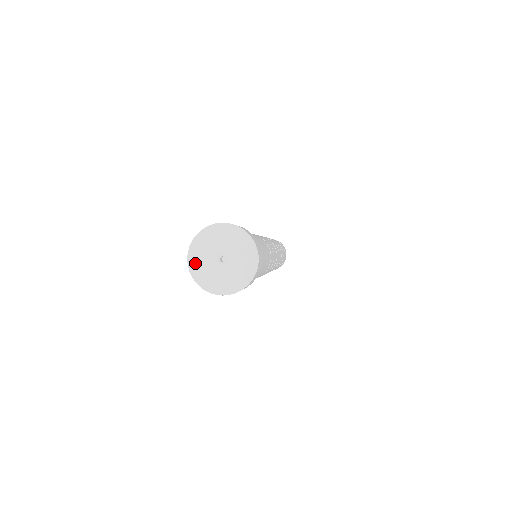
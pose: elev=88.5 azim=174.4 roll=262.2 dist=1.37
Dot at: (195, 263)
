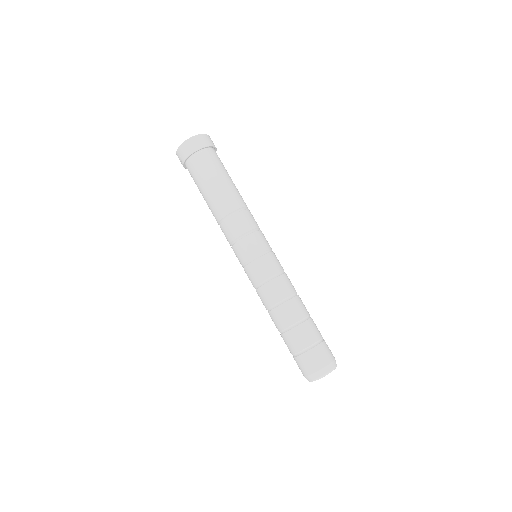
Dot at: occluded
